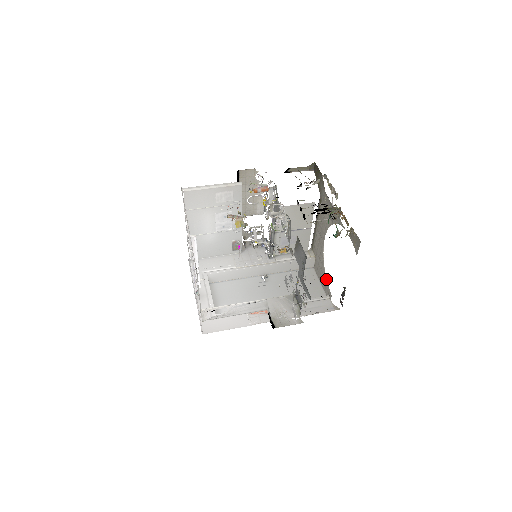
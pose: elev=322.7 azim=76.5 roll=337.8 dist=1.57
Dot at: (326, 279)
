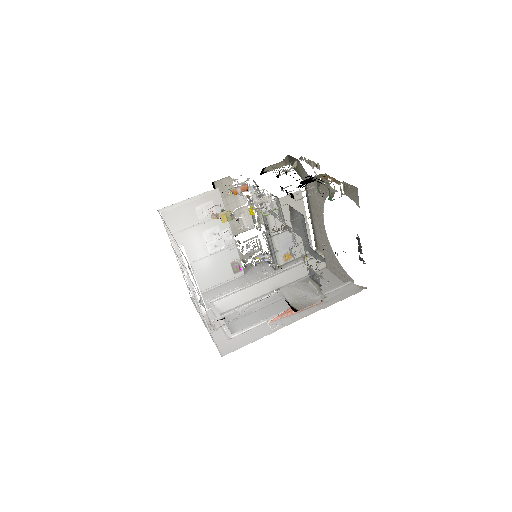
Dot at: (342, 267)
